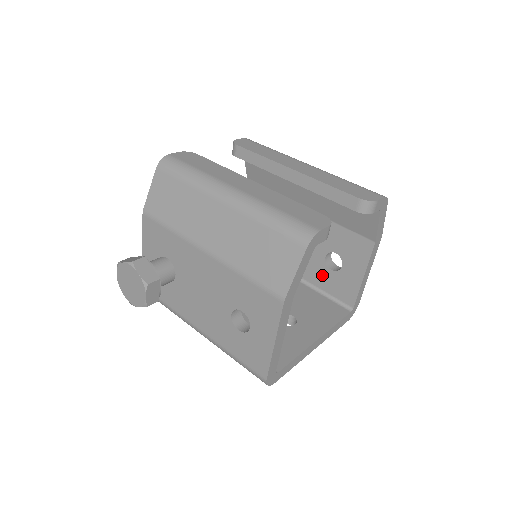
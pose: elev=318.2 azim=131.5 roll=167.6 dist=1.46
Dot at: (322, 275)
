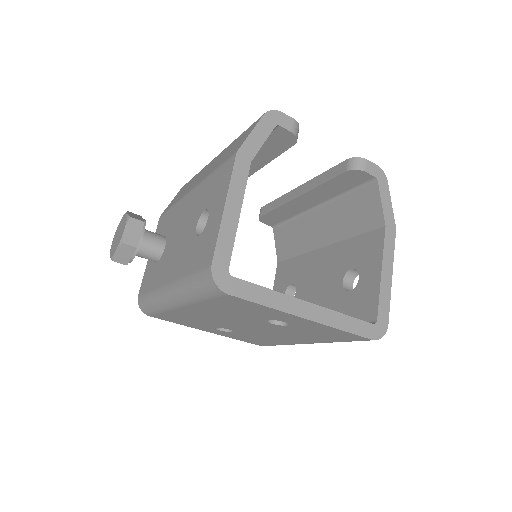
Dot at: (341, 305)
